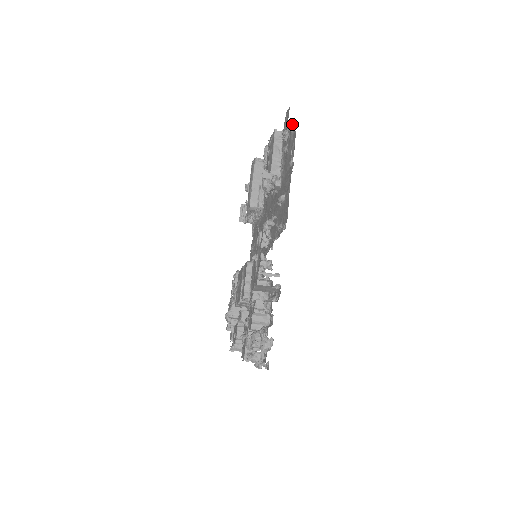
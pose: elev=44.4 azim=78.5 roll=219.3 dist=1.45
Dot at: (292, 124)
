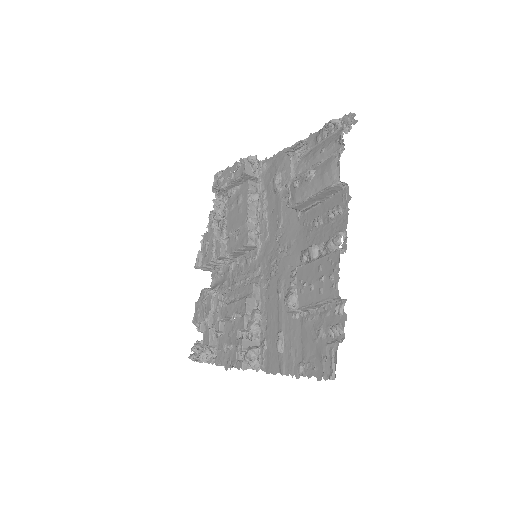
Dot at: (327, 370)
